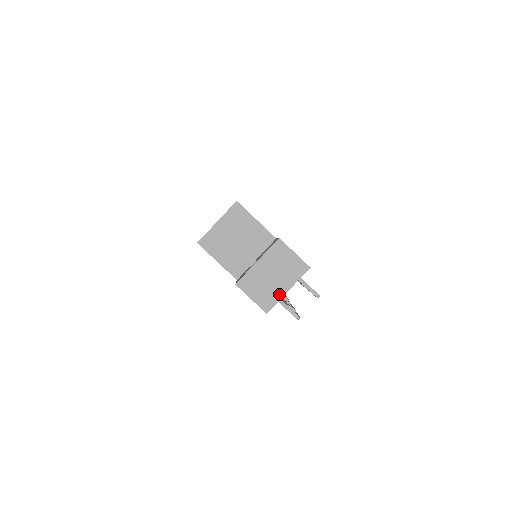
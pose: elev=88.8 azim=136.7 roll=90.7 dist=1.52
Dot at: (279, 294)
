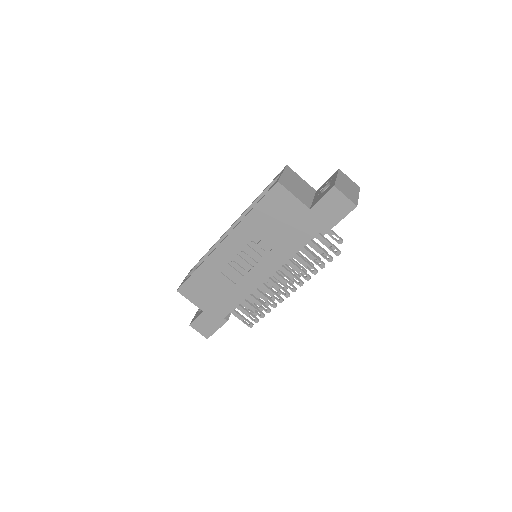
Dot at: (356, 197)
